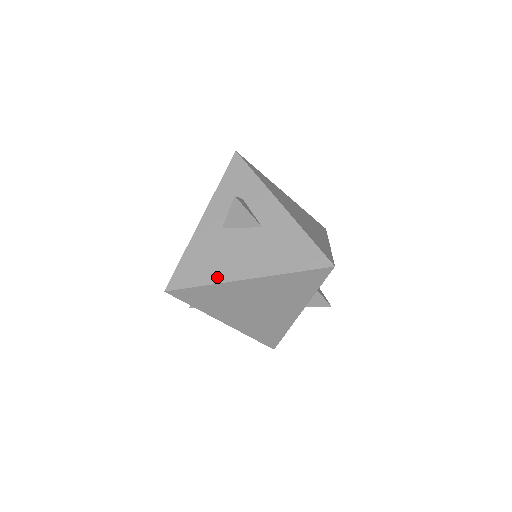
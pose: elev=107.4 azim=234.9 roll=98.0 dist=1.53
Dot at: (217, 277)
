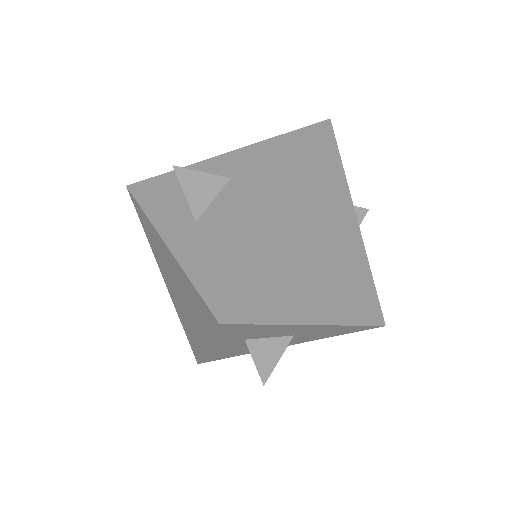
Dot at: (252, 244)
